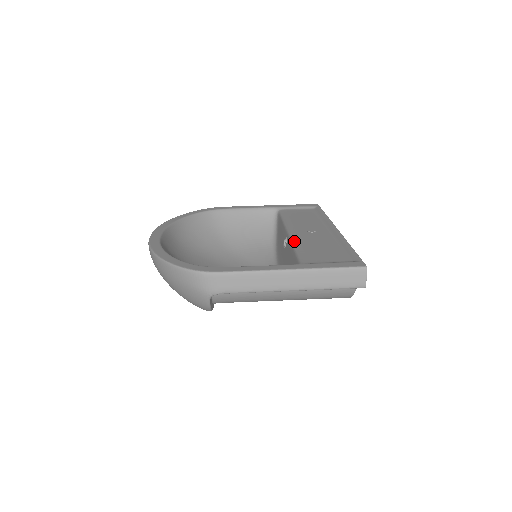
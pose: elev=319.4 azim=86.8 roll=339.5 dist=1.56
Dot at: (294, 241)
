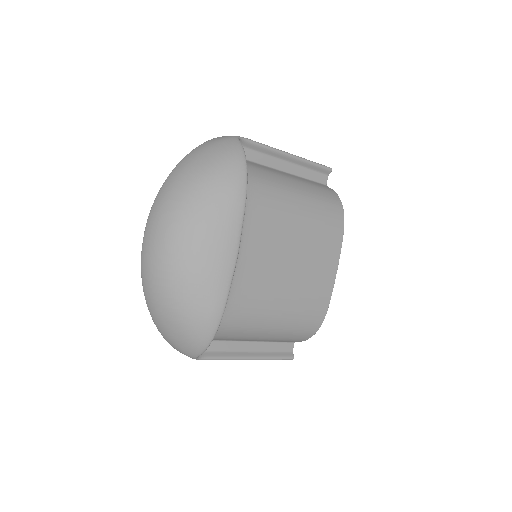
Dot at: occluded
